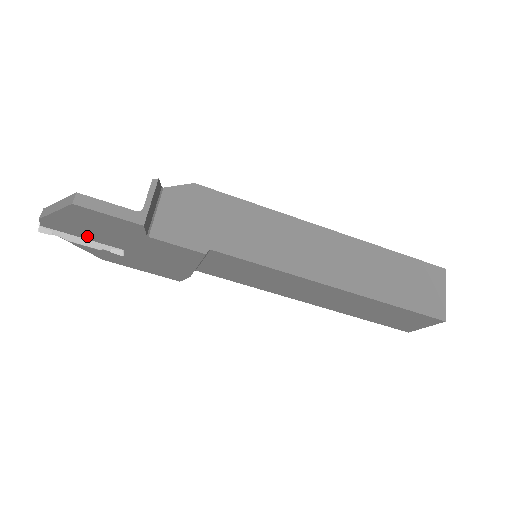
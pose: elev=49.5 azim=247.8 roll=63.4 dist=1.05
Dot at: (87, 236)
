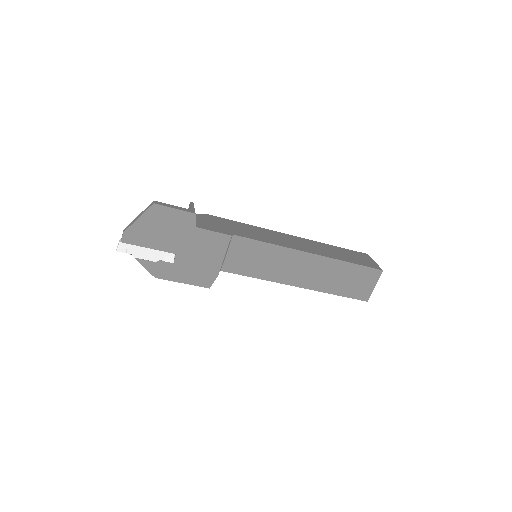
Dot at: (152, 244)
